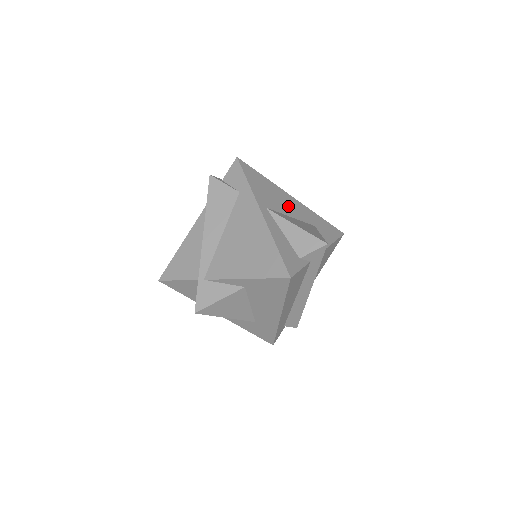
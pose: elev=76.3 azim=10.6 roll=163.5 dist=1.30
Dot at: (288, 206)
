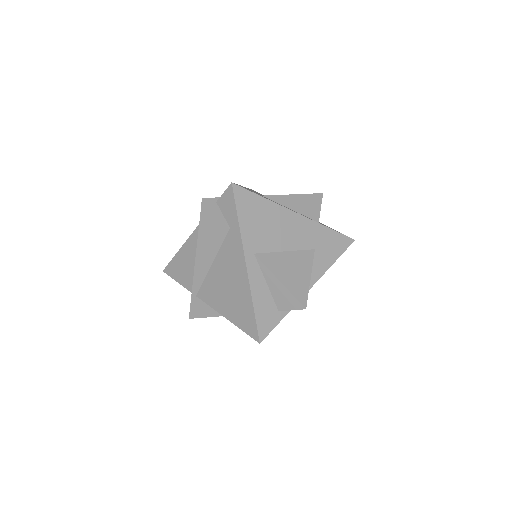
Dot at: (286, 234)
